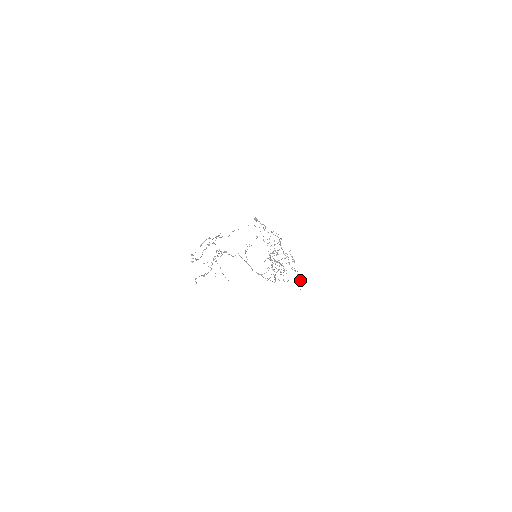
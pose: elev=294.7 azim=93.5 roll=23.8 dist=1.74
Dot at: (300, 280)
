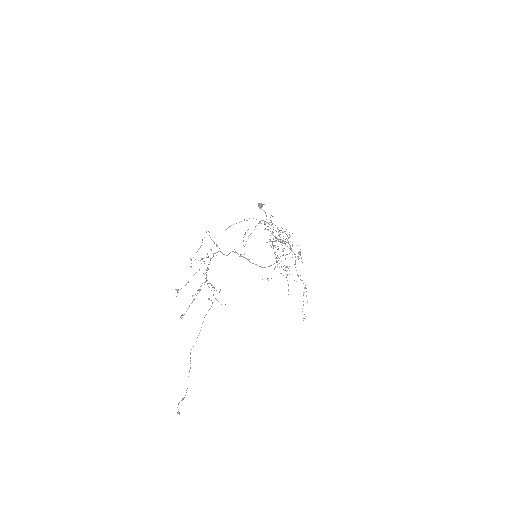
Dot at: occluded
